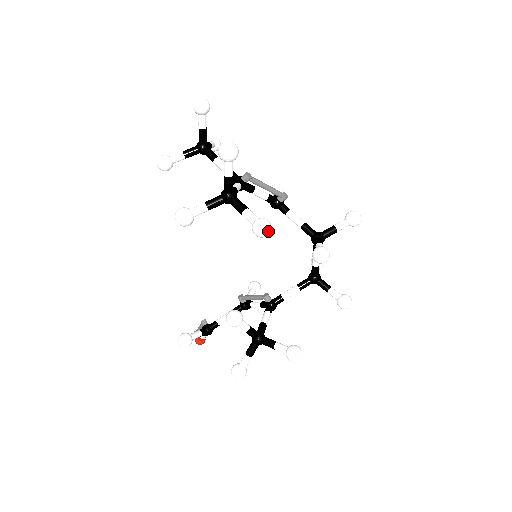
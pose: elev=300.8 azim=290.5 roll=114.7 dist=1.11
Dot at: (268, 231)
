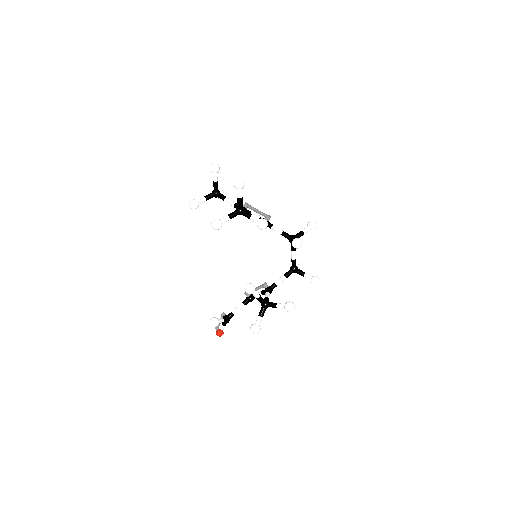
Dot at: (266, 224)
